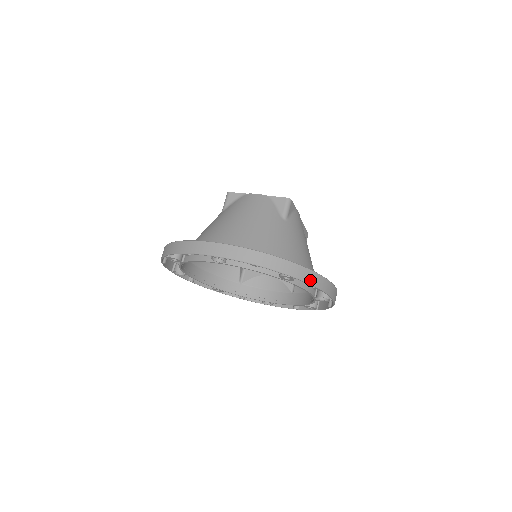
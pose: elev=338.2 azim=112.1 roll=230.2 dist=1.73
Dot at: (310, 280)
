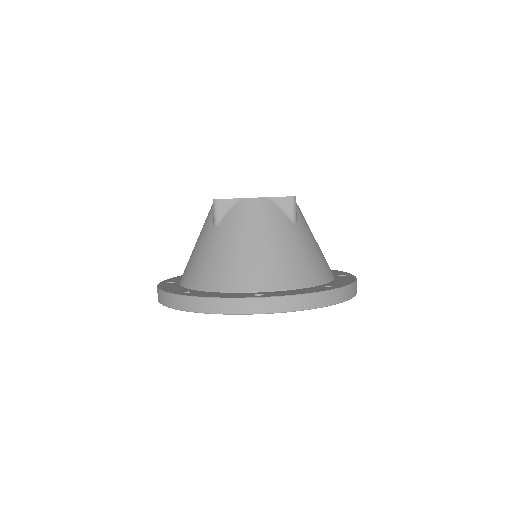
Dot at: (350, 295)
